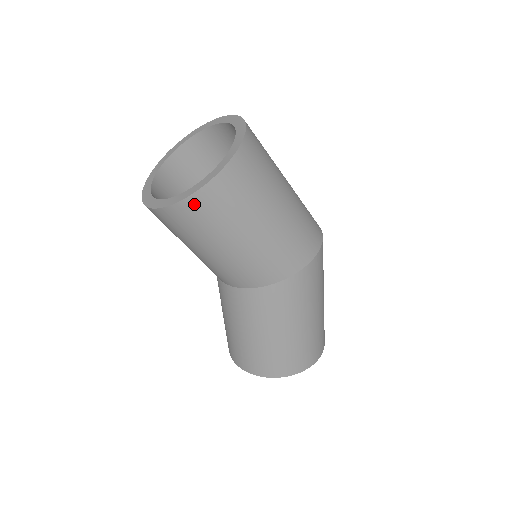
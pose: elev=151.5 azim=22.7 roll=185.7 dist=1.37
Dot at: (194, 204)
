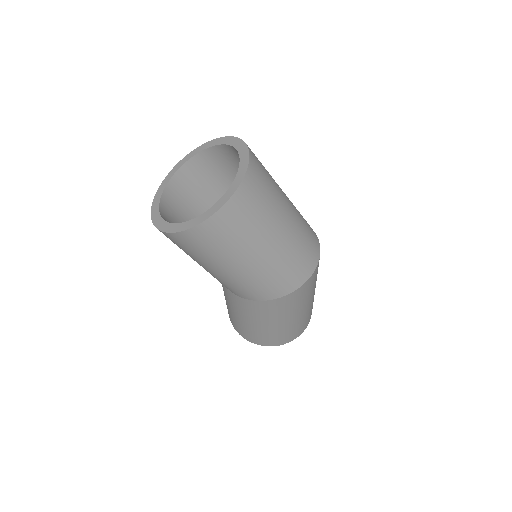
Dot at: (170, 237)
